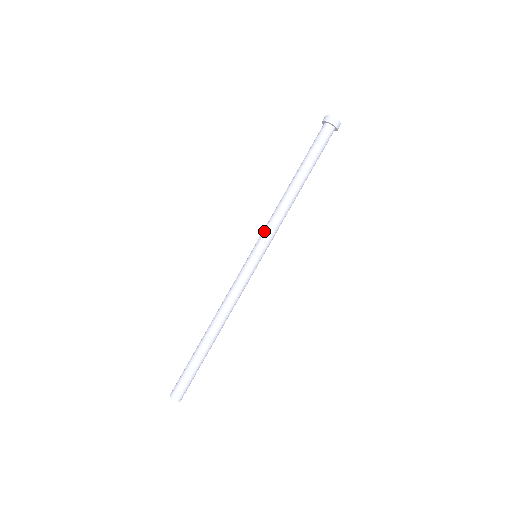
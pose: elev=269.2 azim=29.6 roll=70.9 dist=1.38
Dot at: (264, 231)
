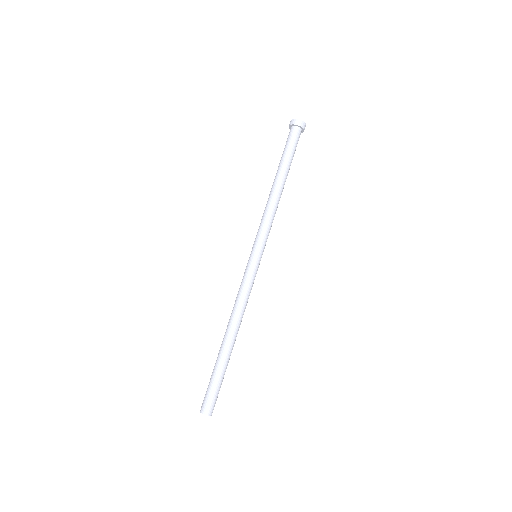
Dot at: (261, 231)
